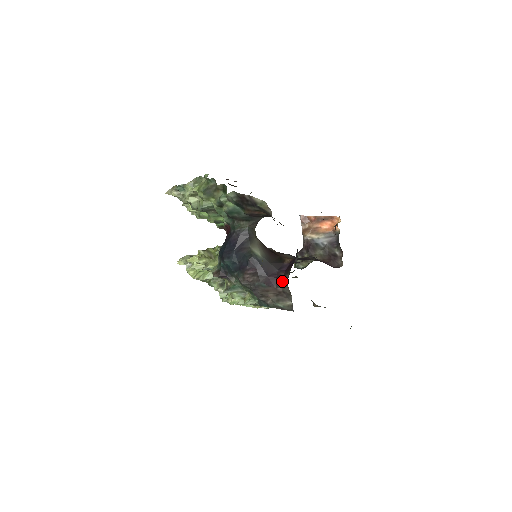
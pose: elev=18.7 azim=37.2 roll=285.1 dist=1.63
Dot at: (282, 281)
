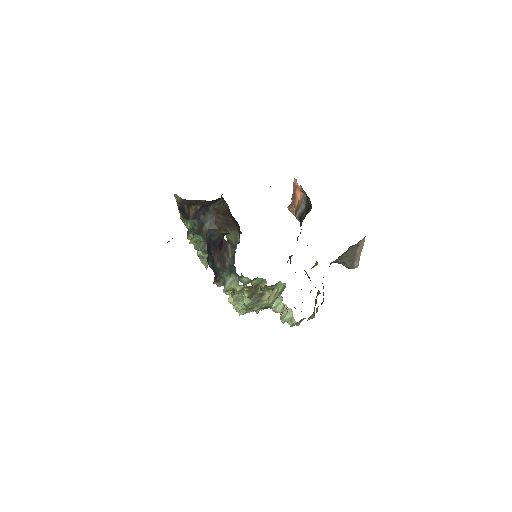
Dot at: occluded
